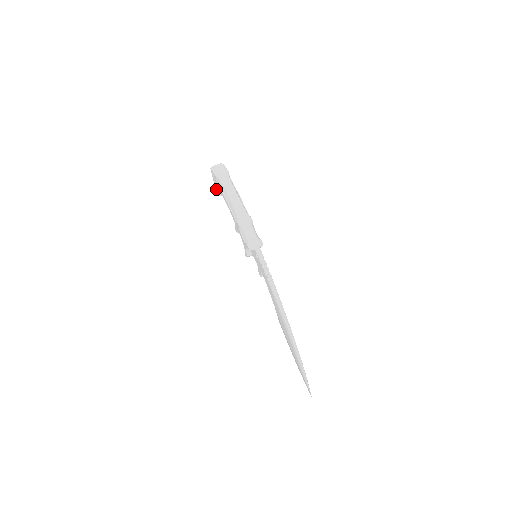
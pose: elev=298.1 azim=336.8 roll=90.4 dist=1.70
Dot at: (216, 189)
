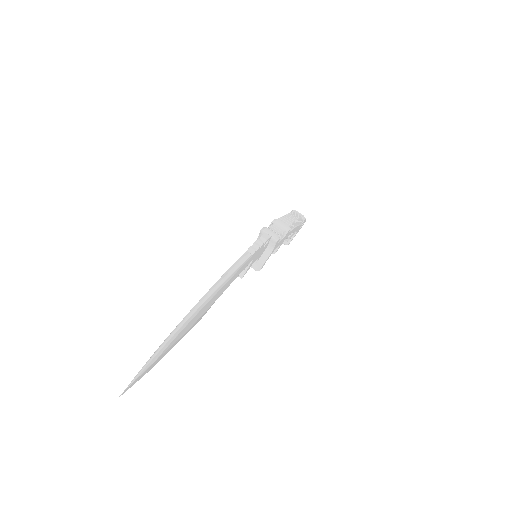
Dot at: occluded
